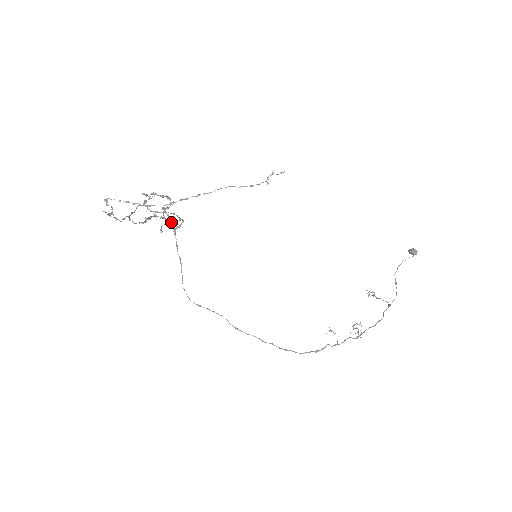
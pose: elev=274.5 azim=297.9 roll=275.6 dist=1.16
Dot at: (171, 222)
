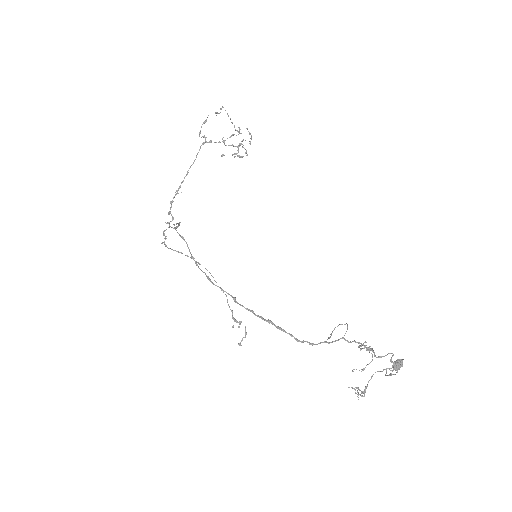
Dot at: occluded
